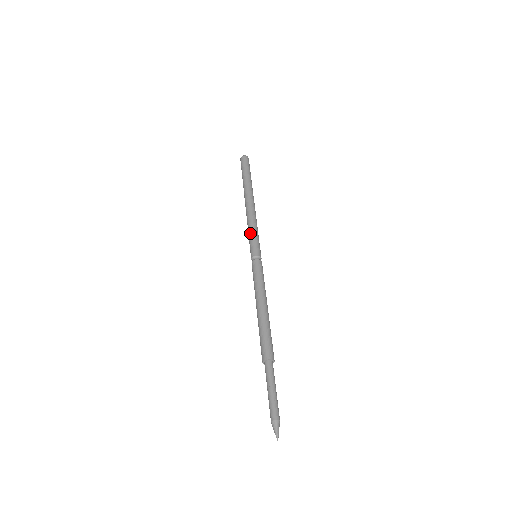
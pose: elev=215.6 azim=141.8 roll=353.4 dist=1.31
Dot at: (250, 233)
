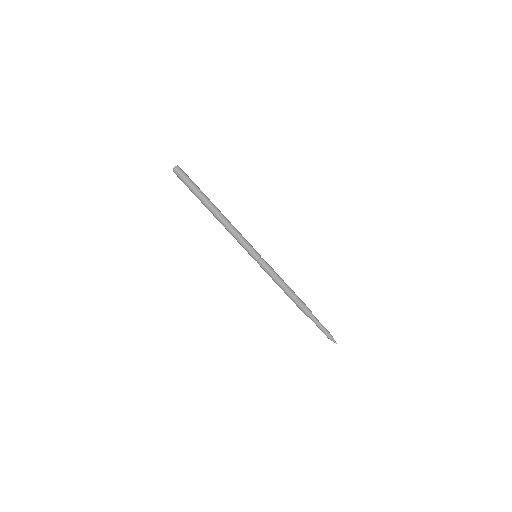
Dot at: (243, 242)
